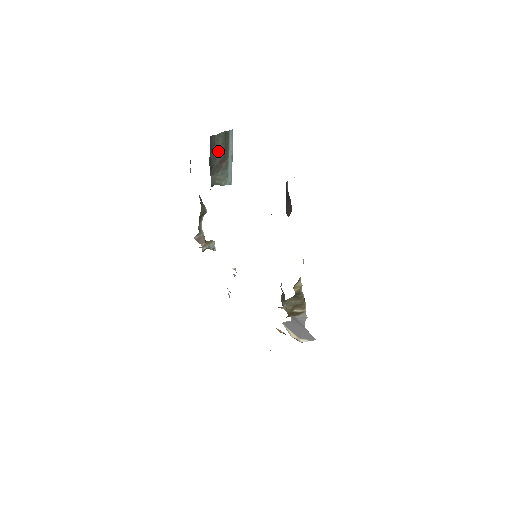
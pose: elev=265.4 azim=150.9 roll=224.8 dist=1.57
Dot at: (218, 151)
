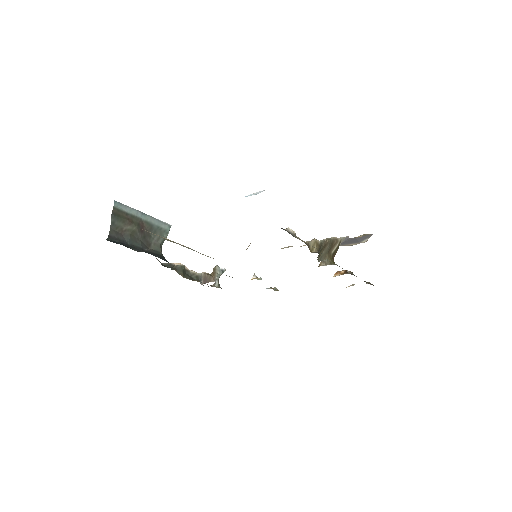
Dot at: (129, 231)
